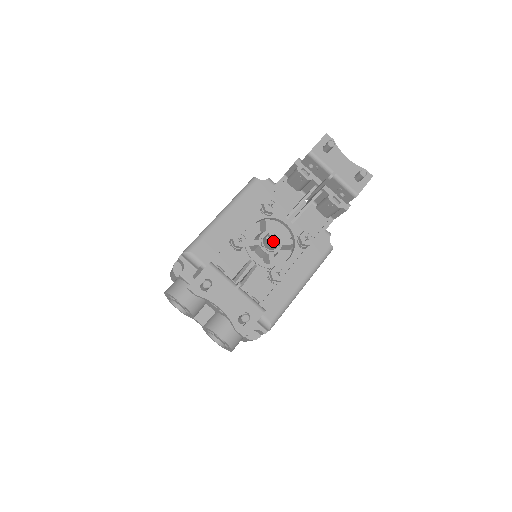
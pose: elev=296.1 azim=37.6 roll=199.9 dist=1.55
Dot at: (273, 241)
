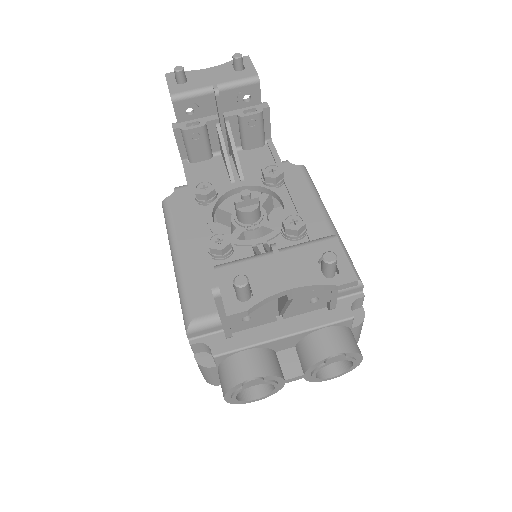
Dot at: (248, 206)
